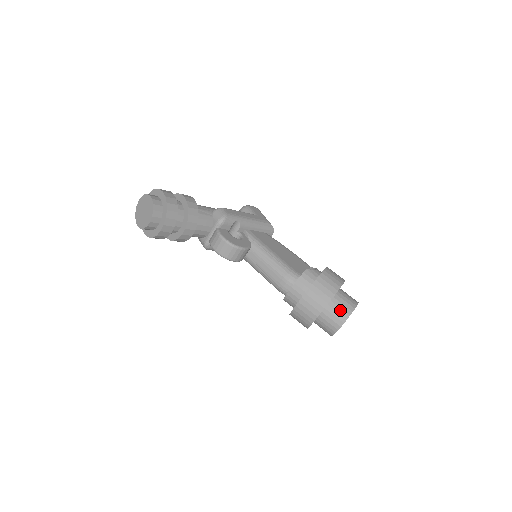
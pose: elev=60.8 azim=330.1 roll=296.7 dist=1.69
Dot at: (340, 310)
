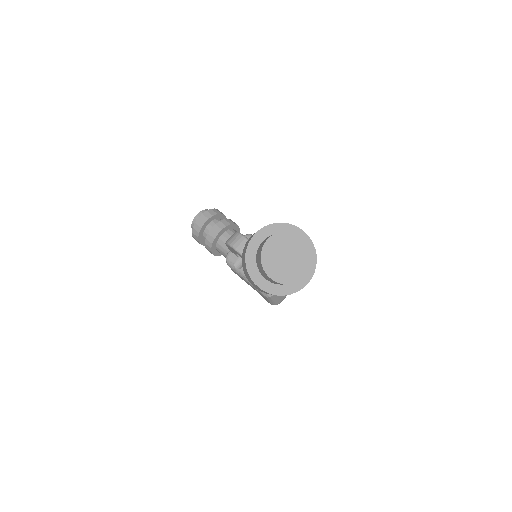
Dot at: occluded
